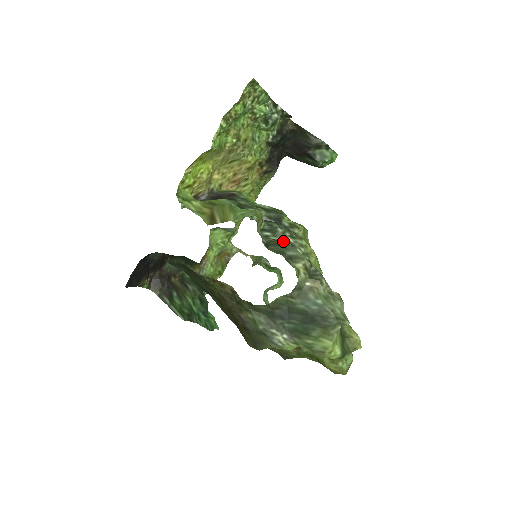
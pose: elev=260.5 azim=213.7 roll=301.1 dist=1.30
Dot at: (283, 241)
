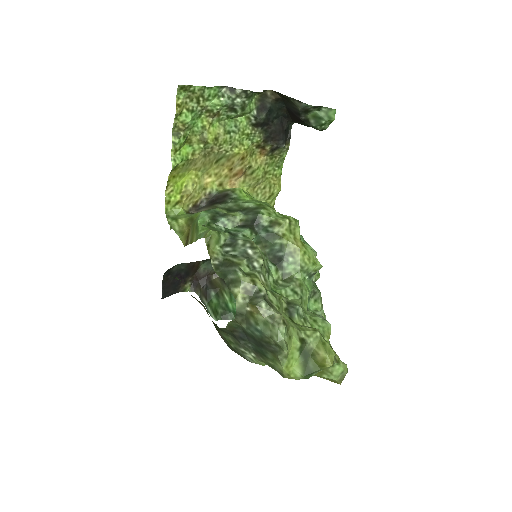
Dot at: (241, 255)
